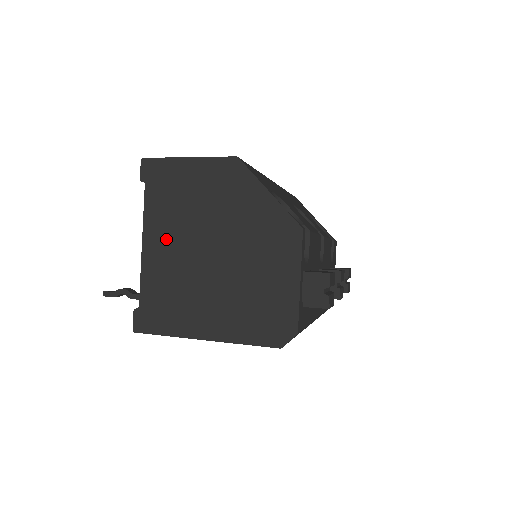
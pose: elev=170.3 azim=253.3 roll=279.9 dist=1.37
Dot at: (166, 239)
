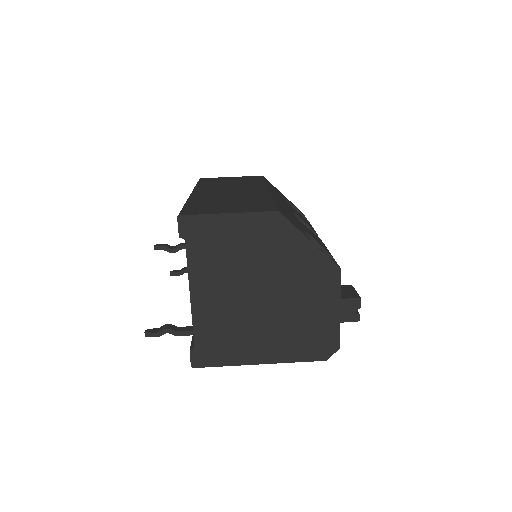
Dot at: (214, 288)
